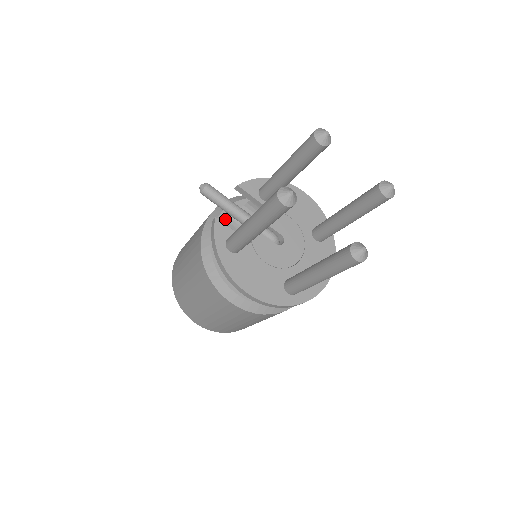
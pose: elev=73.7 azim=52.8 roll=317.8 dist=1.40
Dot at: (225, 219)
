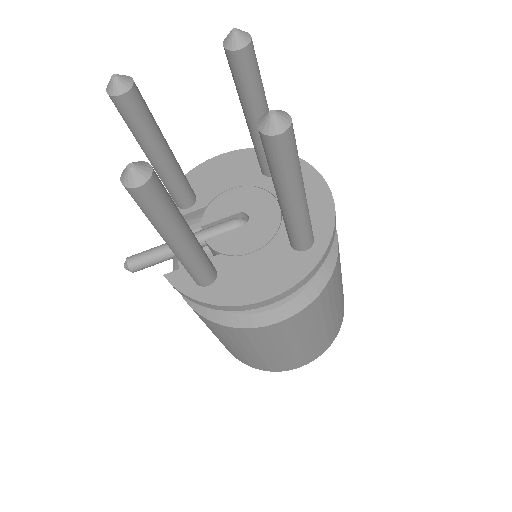
Dot at: occluded
